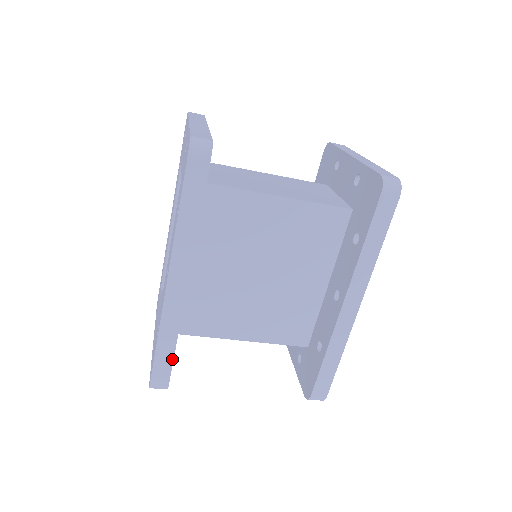
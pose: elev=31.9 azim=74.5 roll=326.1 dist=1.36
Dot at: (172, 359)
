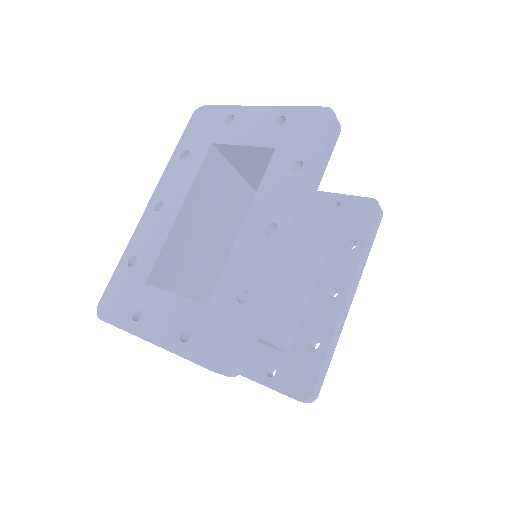
Dot at: (260, 329)
